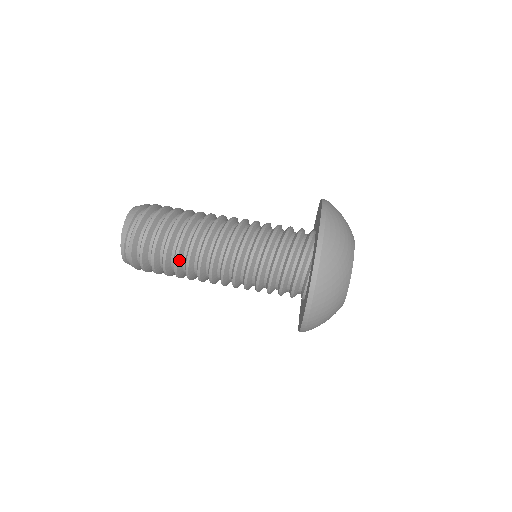
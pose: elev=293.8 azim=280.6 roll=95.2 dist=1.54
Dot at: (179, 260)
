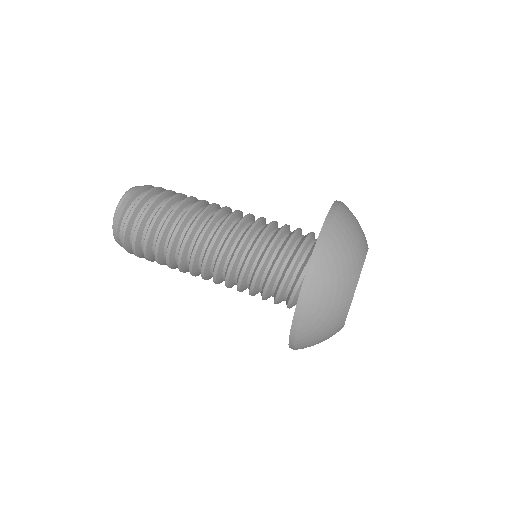
Dot at: (172, 266)
